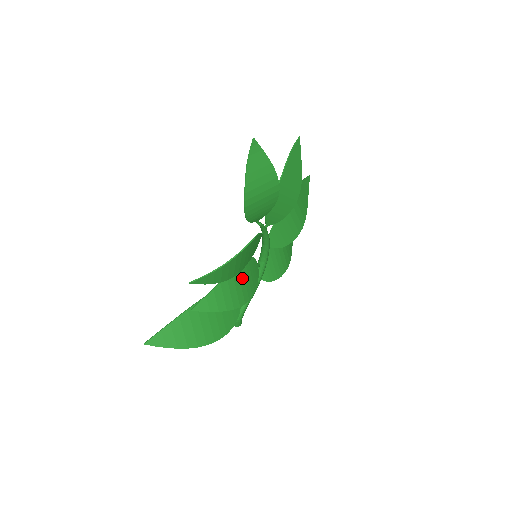
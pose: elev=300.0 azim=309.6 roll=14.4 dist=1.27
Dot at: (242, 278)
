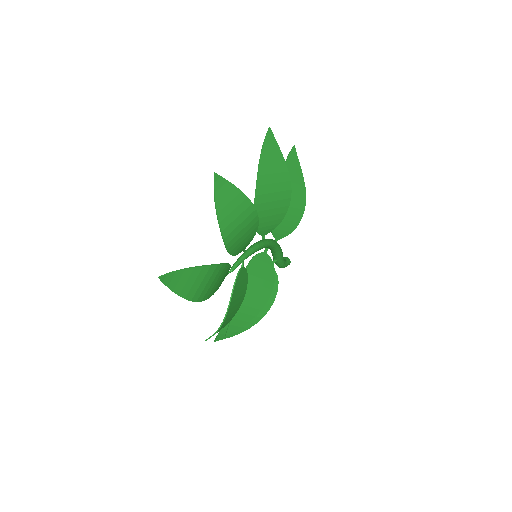
Dot at: (253, 287)
